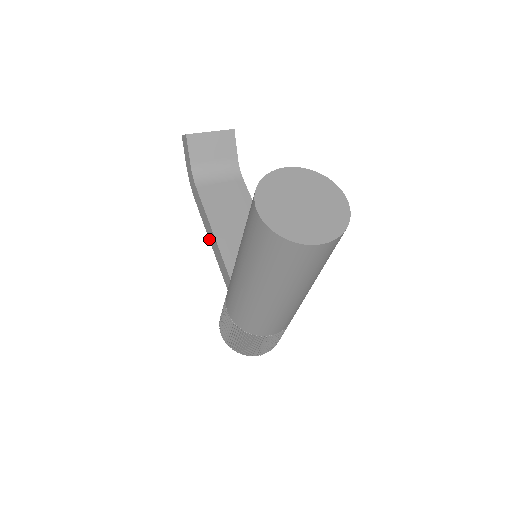
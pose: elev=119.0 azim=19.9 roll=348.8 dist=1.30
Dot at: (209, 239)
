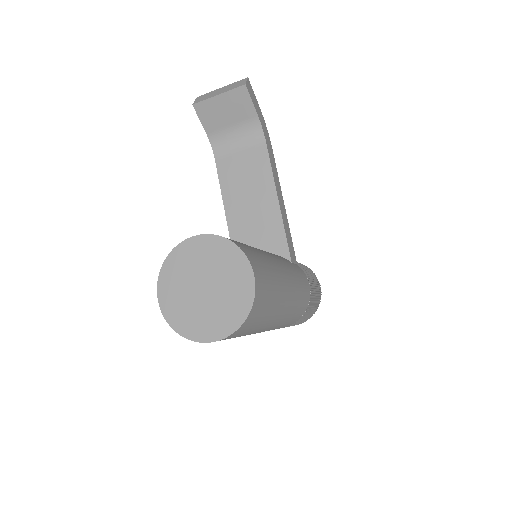
Dot at: occluded
